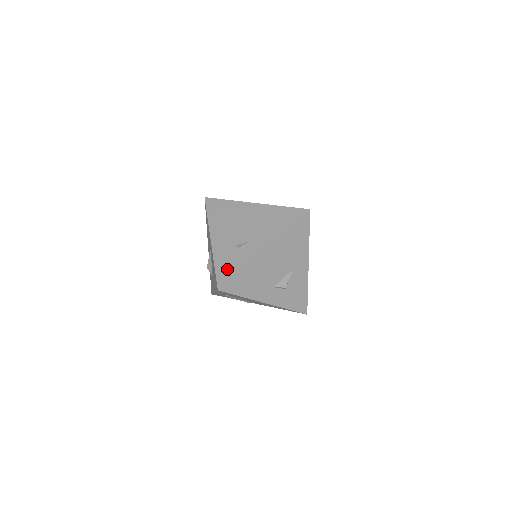
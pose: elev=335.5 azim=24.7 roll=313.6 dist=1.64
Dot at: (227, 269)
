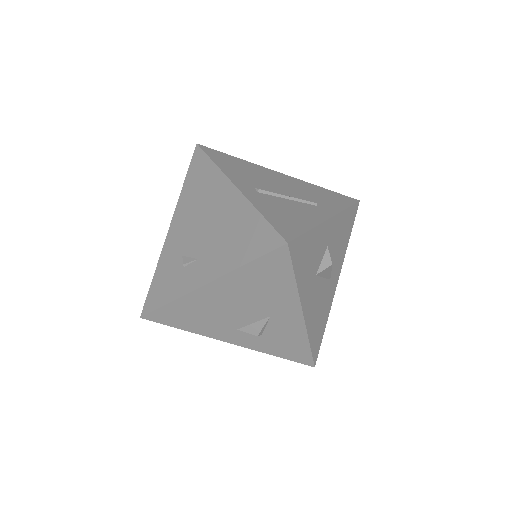
Dot at: (159, 290)
